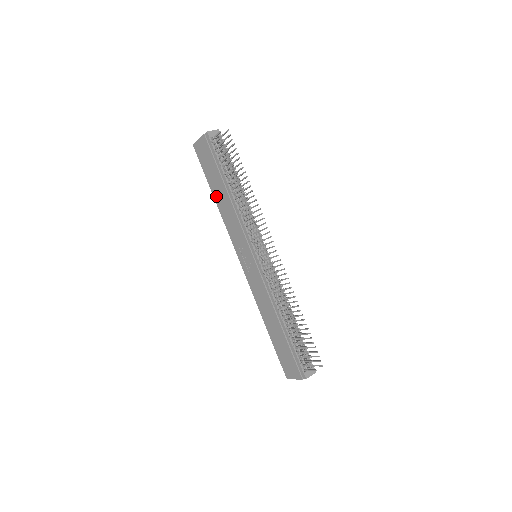
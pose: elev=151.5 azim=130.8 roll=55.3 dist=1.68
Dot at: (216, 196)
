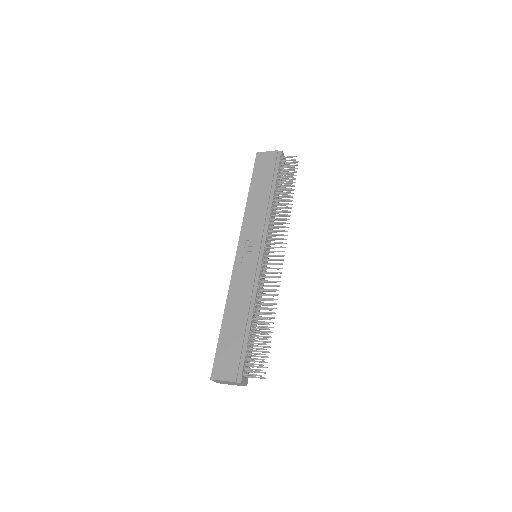
Dot at: (252, 194)
